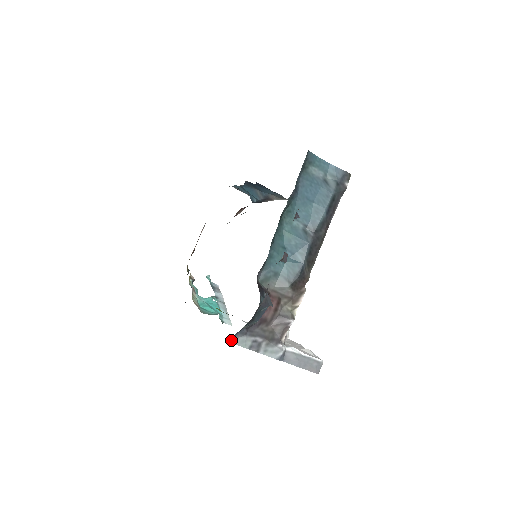
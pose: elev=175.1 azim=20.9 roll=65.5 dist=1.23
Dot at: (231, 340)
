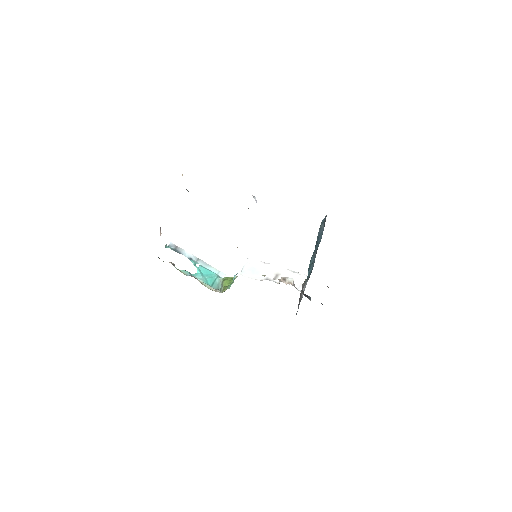
Dot at: occluded
